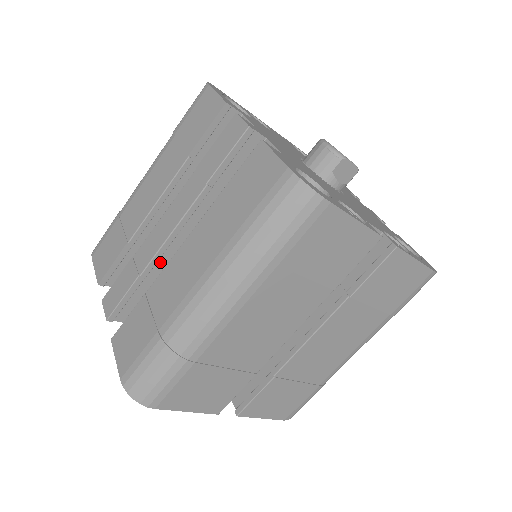
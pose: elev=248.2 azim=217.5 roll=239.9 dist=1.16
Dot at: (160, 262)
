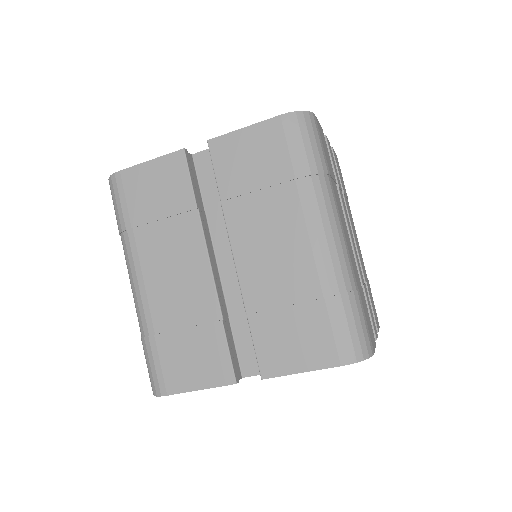
Dot at: occluded
